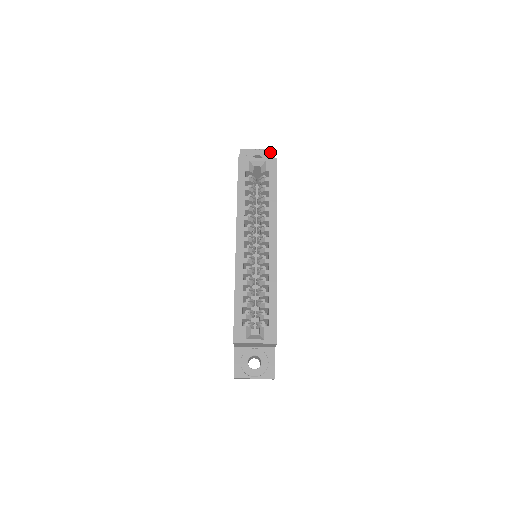
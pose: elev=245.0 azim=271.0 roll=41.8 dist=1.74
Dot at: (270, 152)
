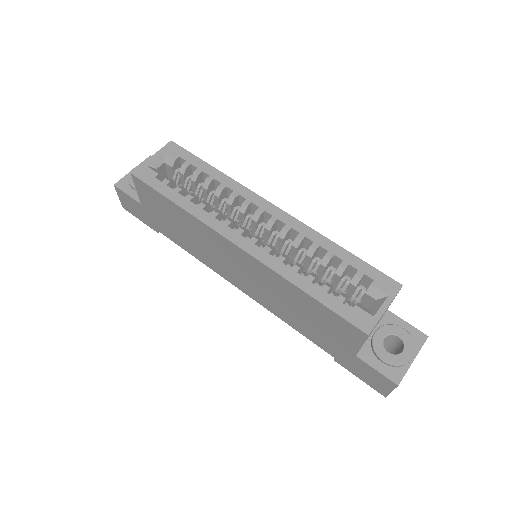
Dot at: occluded
